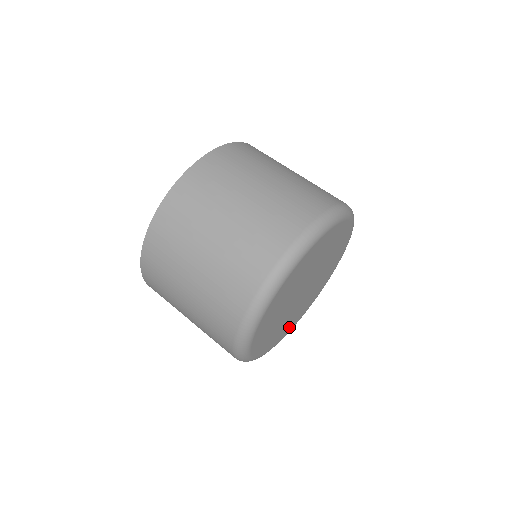
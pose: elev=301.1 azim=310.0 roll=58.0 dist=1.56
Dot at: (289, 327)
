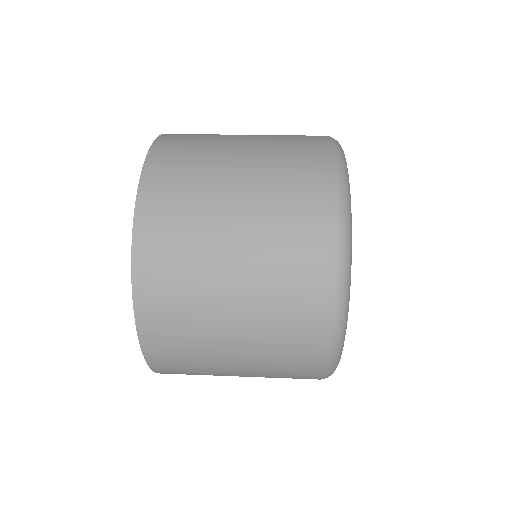
Dot at: occluded
